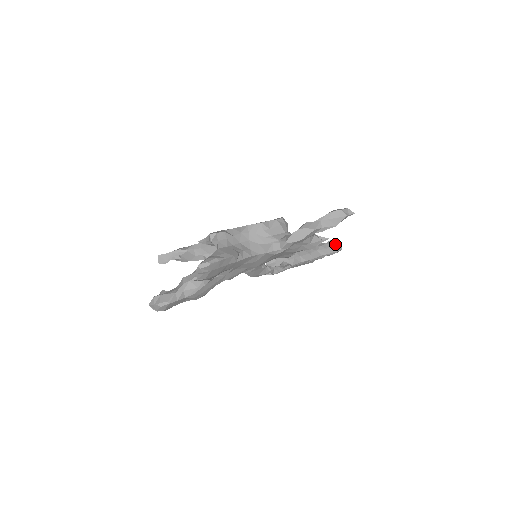
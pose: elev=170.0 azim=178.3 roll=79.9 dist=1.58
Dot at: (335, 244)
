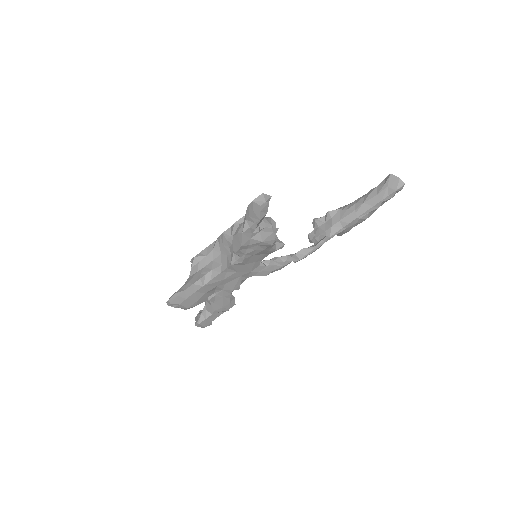
Dot at: (389, 182)
